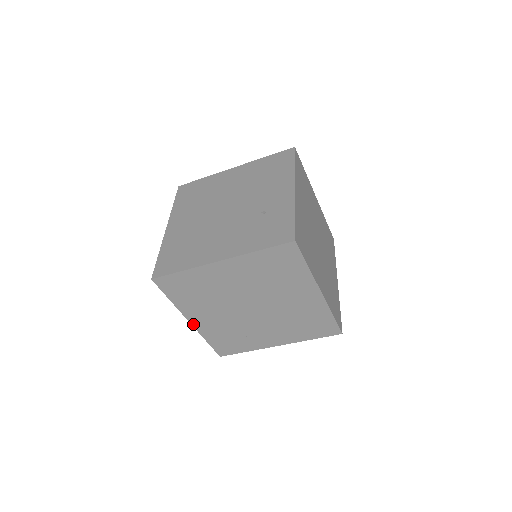
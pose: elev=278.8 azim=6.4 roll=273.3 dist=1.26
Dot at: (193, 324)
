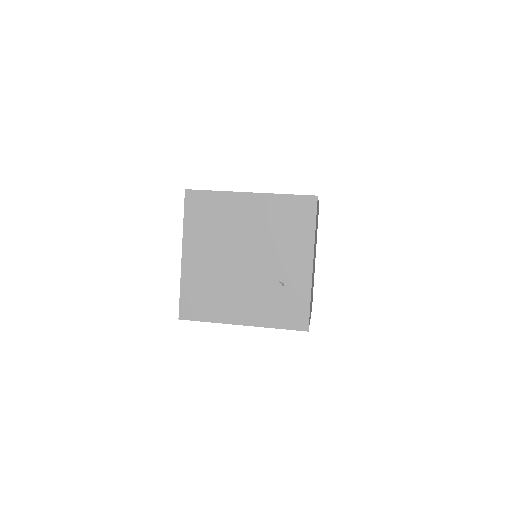
Dot at: occluded
